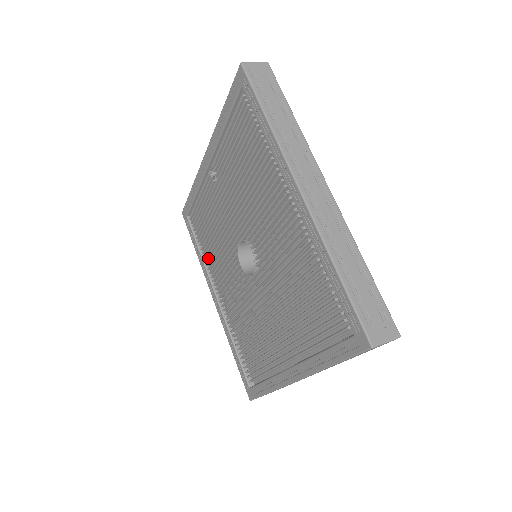
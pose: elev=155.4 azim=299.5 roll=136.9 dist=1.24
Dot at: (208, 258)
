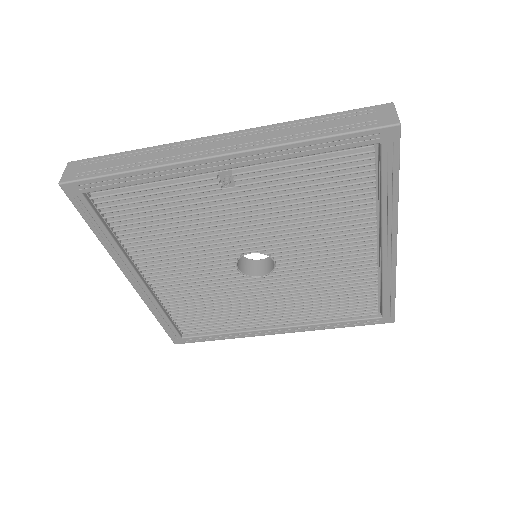
Dot at: (135, 246)
